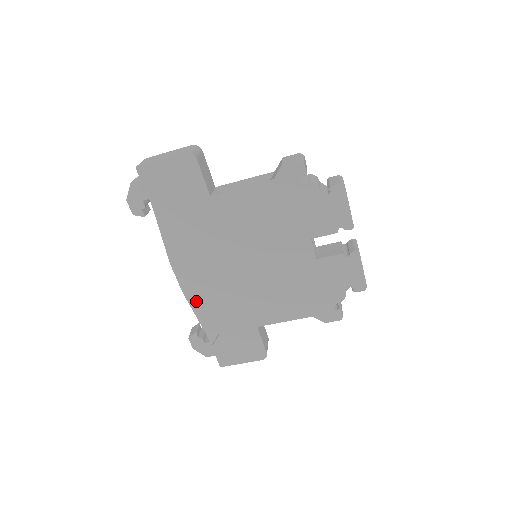
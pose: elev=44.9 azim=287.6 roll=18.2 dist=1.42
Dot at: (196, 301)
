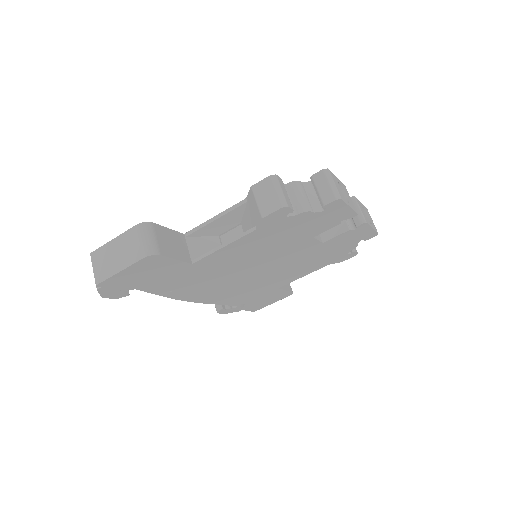
Dot at: occluded
